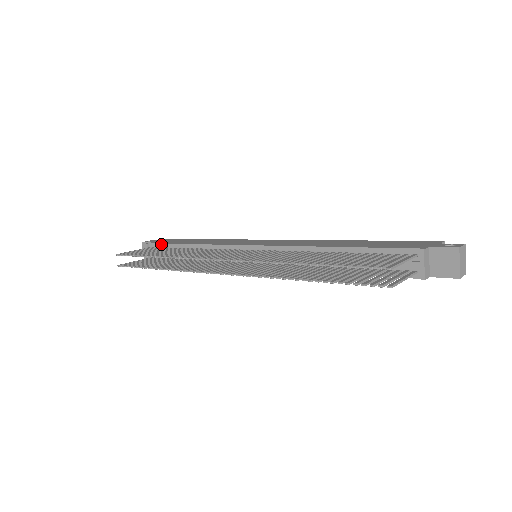
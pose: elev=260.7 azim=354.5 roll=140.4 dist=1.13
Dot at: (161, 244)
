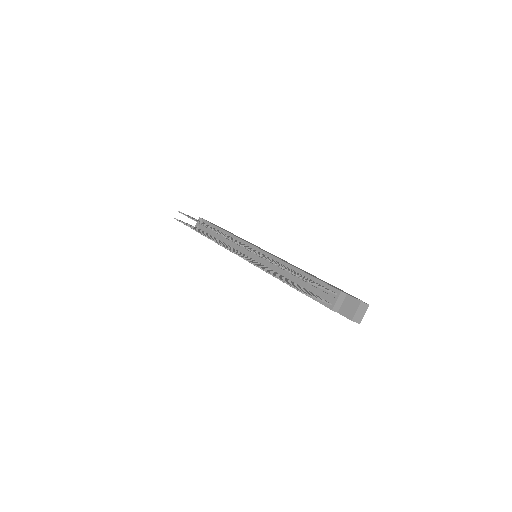
Dot at: (209, 223)
